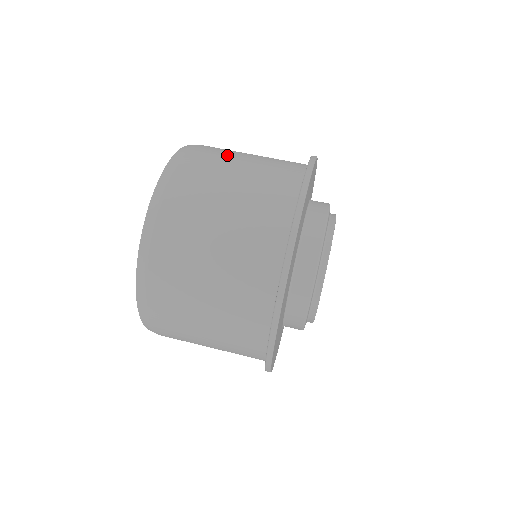
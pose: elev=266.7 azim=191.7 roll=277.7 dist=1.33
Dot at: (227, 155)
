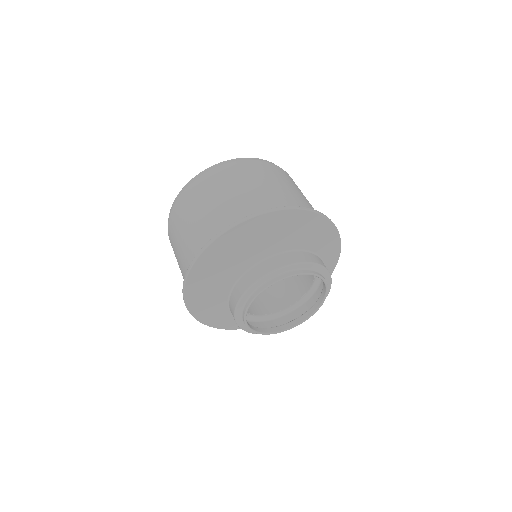
Dot at: (284, 179)
